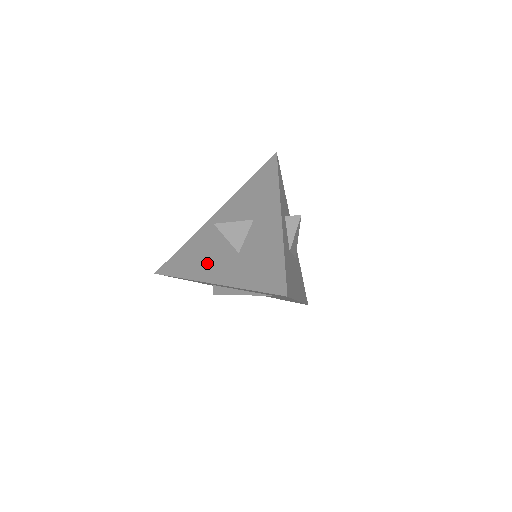
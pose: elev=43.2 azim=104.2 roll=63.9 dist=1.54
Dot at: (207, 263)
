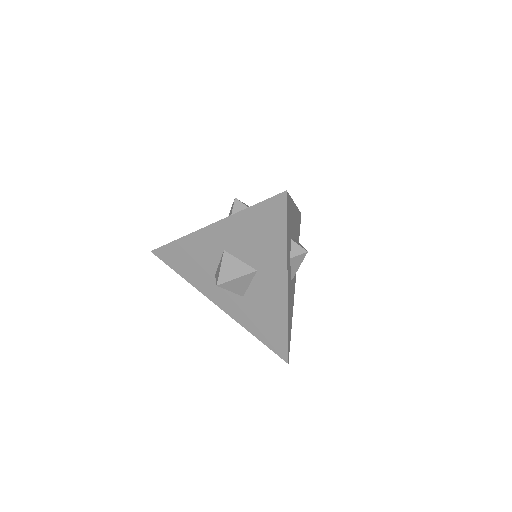
Dot at: (210, 283)
